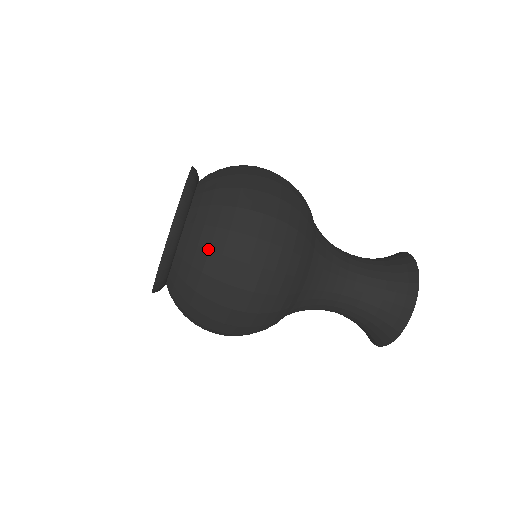
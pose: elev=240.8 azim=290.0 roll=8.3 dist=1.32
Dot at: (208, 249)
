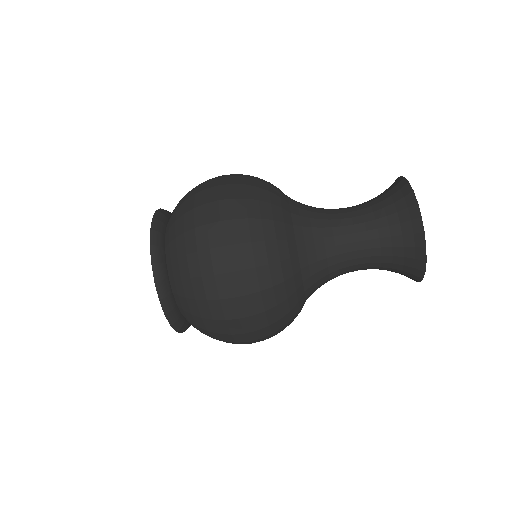
Dot at: (194, 299)
